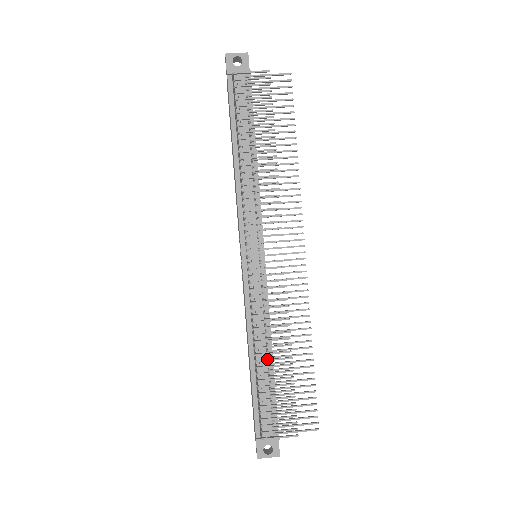
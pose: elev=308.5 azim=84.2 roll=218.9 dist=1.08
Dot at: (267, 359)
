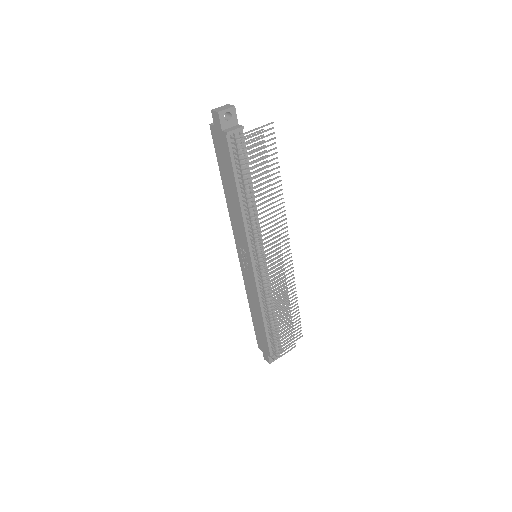
Dot at: (278, 318)
